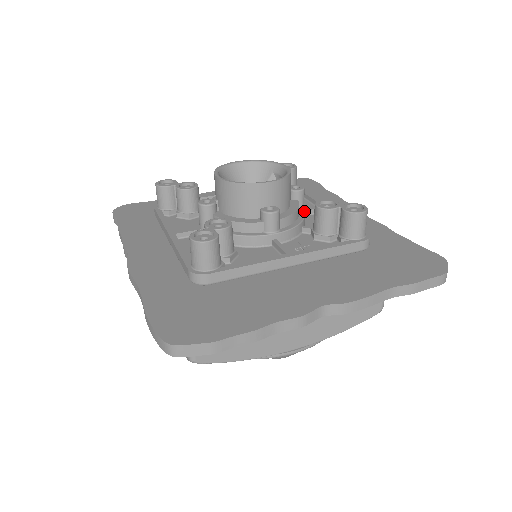
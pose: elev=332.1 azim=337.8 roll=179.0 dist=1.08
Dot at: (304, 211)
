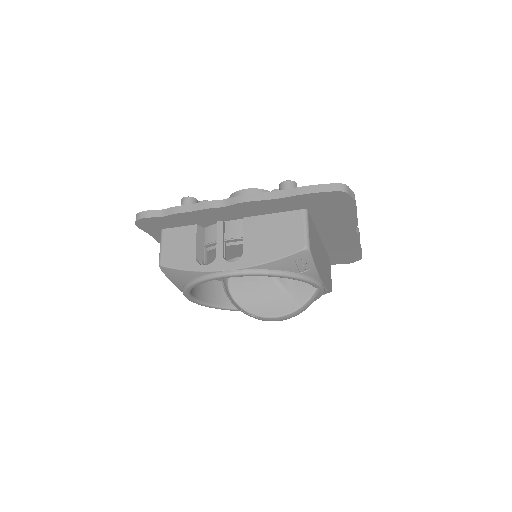
Dot at: occluded
